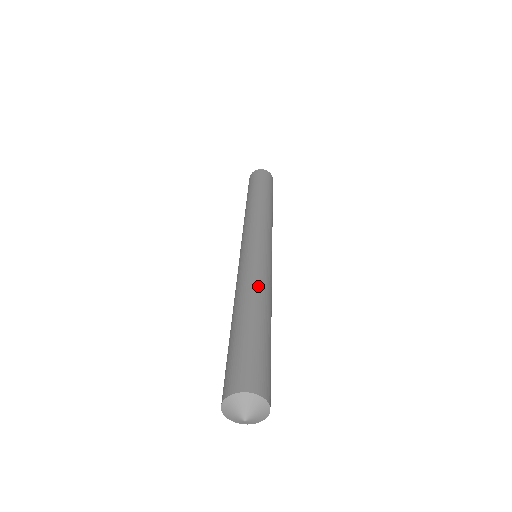
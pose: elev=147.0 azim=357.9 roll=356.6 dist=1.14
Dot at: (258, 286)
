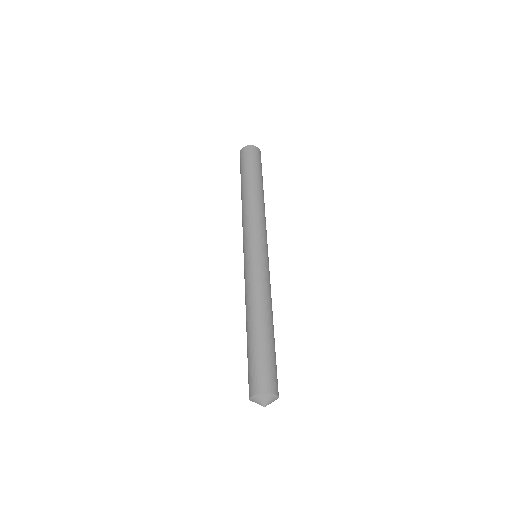
Dot at: (271, 302)
